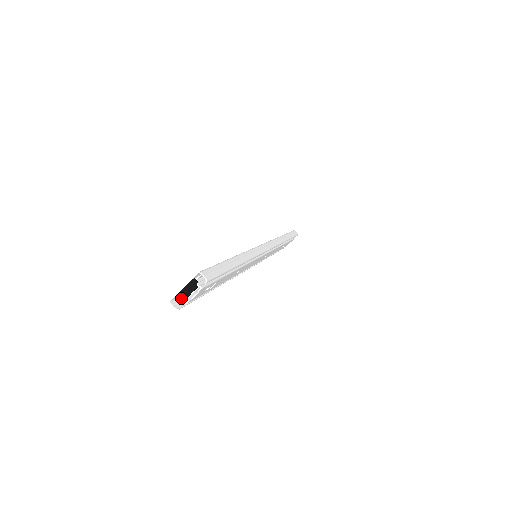
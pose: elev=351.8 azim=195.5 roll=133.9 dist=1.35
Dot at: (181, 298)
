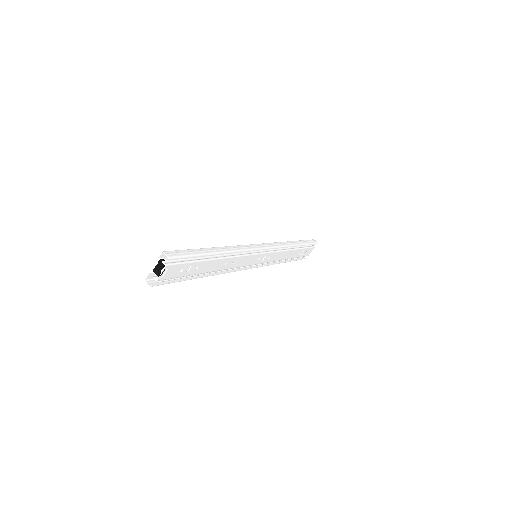
Dot at: (153, 276)
